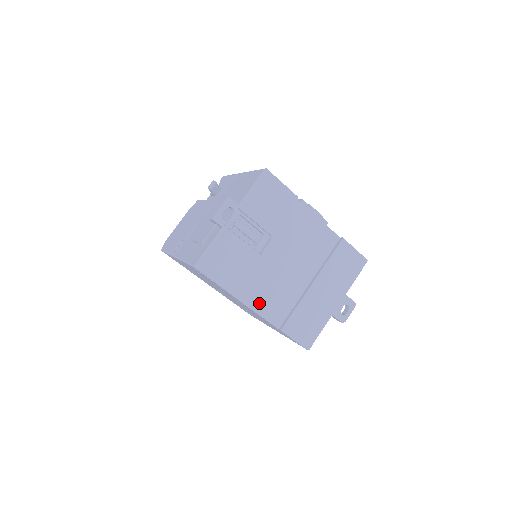
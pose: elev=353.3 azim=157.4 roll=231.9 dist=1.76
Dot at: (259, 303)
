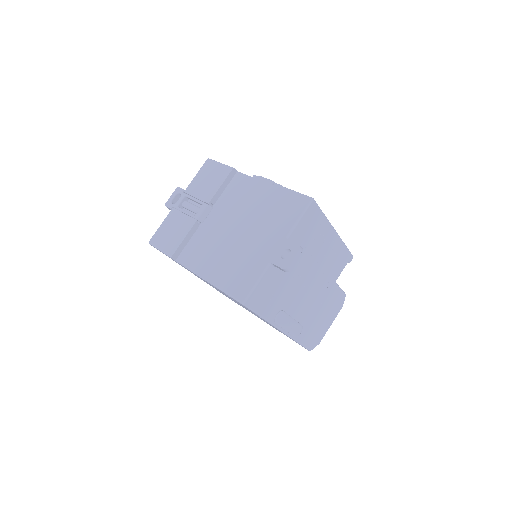
Dot at: (201, 266)
